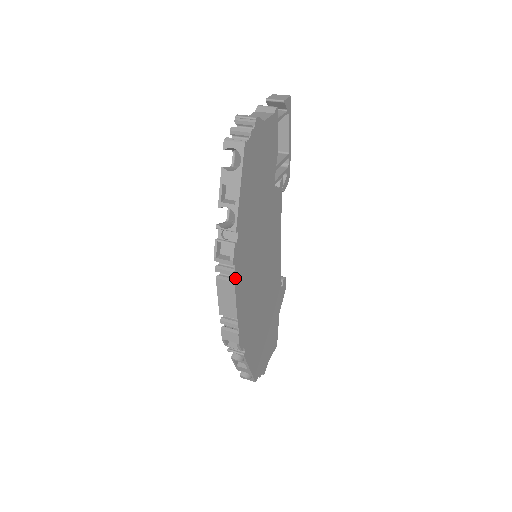
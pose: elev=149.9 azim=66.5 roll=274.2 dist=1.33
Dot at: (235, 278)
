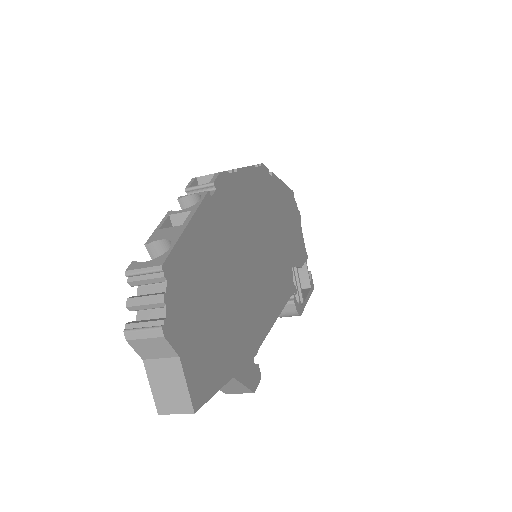
Dot at: (256, 167)
